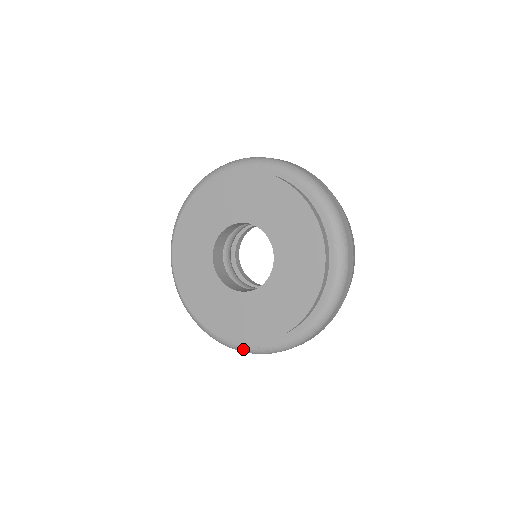
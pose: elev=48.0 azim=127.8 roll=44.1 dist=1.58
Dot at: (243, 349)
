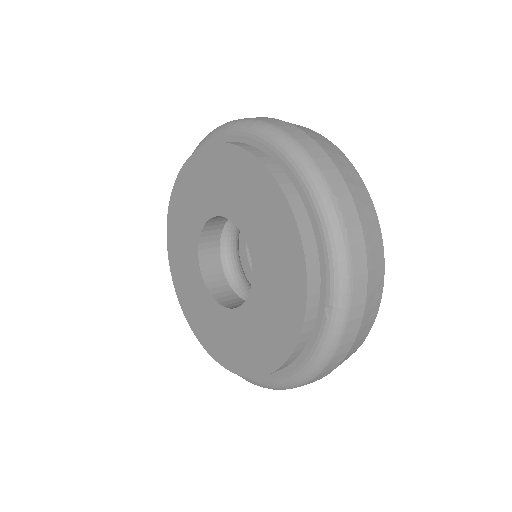
Dot at: occluded
